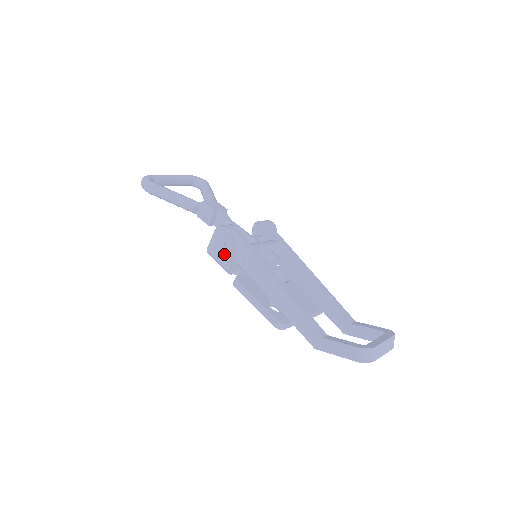
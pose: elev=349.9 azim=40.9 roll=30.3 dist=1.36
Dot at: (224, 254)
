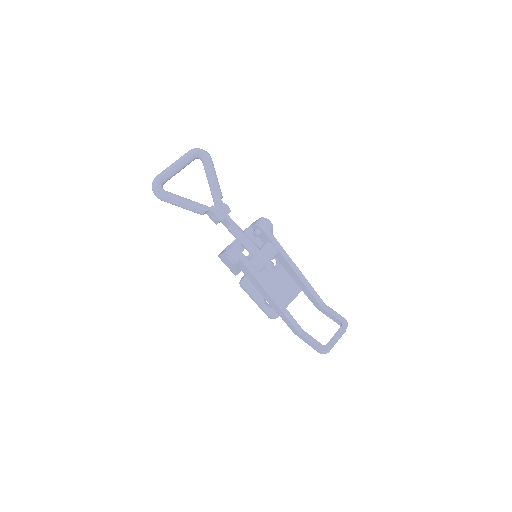
Dot at: (232, 268)
